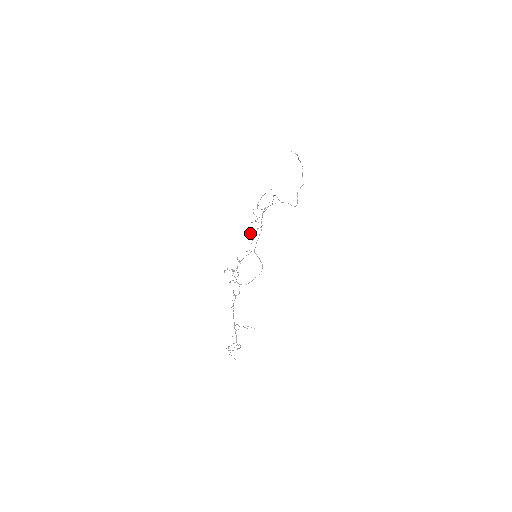
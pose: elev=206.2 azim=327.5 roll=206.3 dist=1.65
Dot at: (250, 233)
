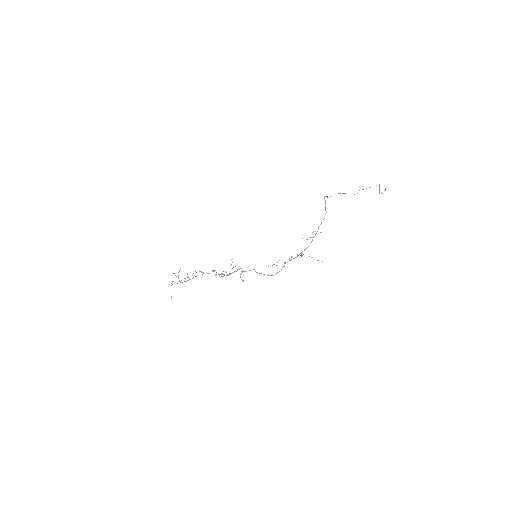
Dot at: occluded
